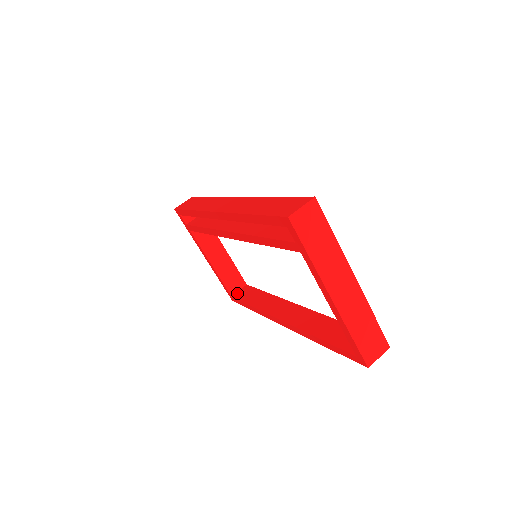
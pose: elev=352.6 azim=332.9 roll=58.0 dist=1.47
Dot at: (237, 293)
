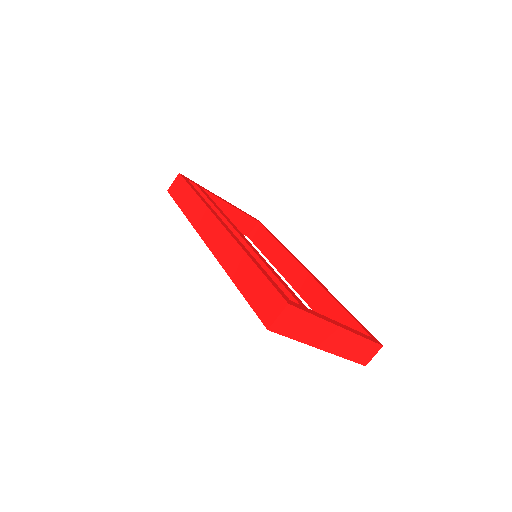
Dot at: (251, 233)
